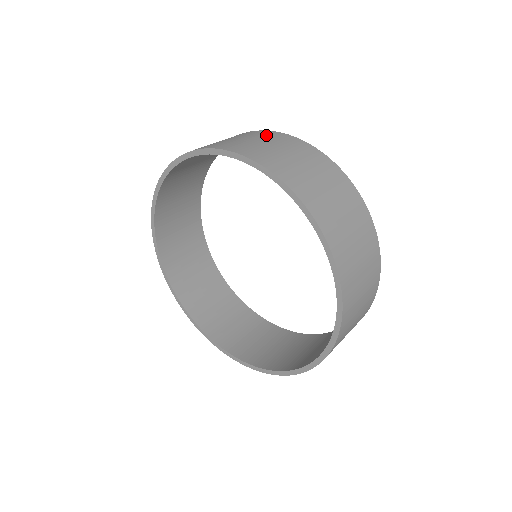
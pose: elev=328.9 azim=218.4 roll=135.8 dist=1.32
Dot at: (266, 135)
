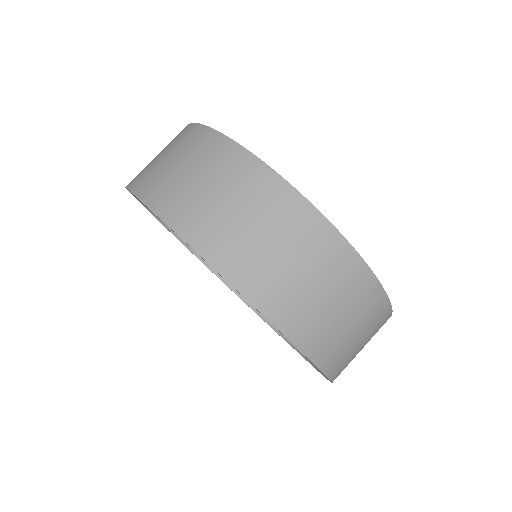
Dot at: (312, 239)
